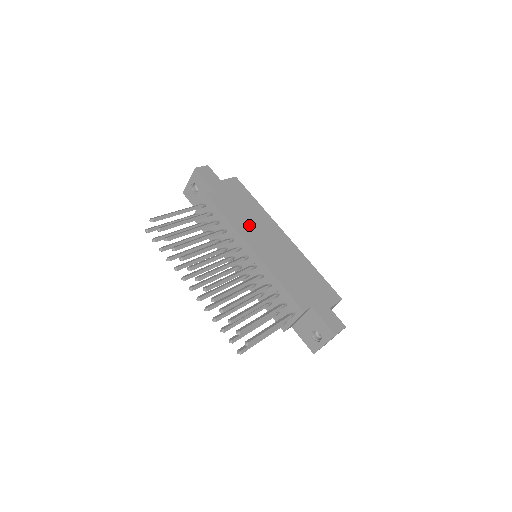
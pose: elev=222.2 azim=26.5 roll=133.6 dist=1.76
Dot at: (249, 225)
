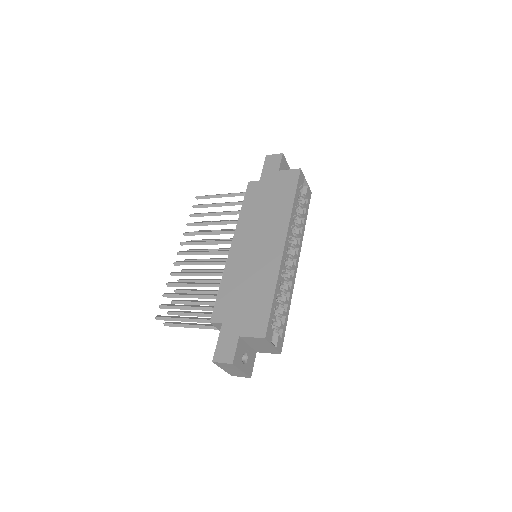
Dot at: (255, 222)
